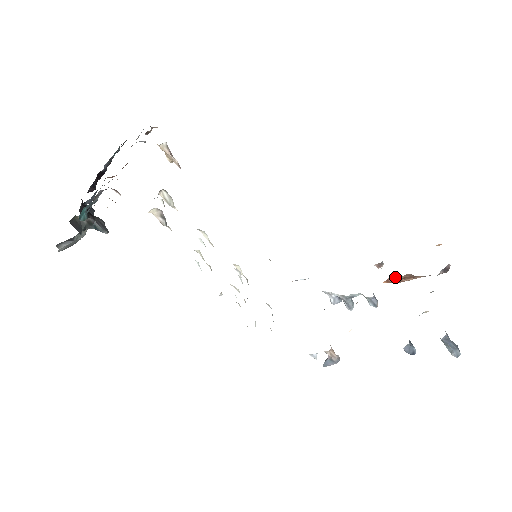
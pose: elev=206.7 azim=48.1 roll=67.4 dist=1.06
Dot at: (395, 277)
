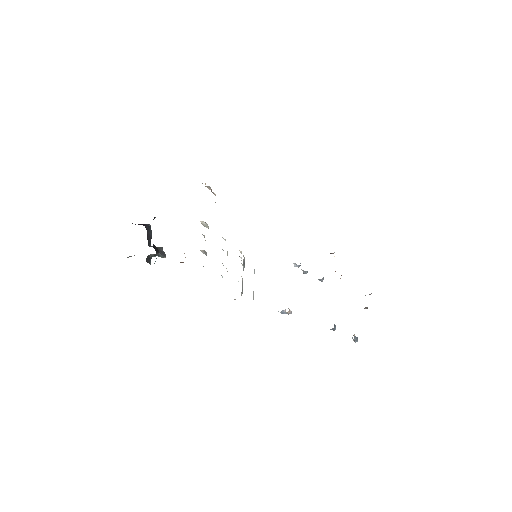
Dot at: occluded
